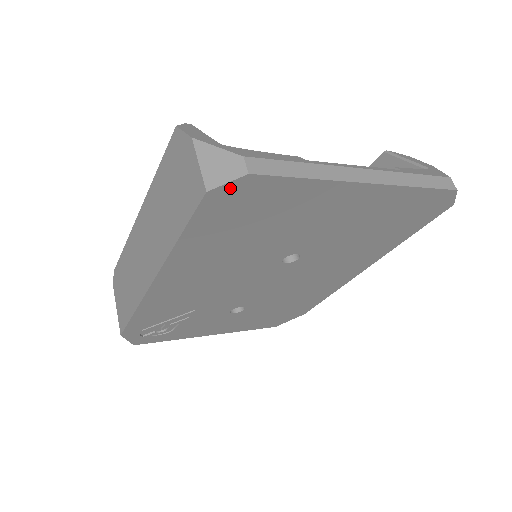
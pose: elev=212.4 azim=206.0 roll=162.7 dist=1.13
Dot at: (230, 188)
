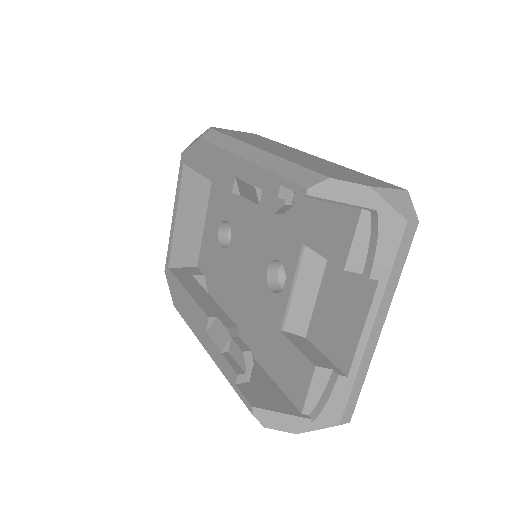
Dot at: occluded
